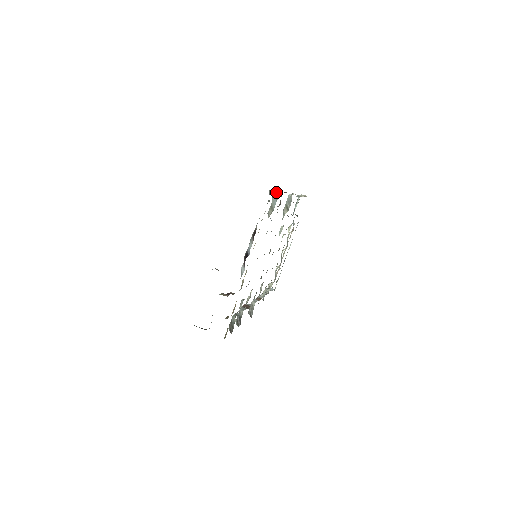
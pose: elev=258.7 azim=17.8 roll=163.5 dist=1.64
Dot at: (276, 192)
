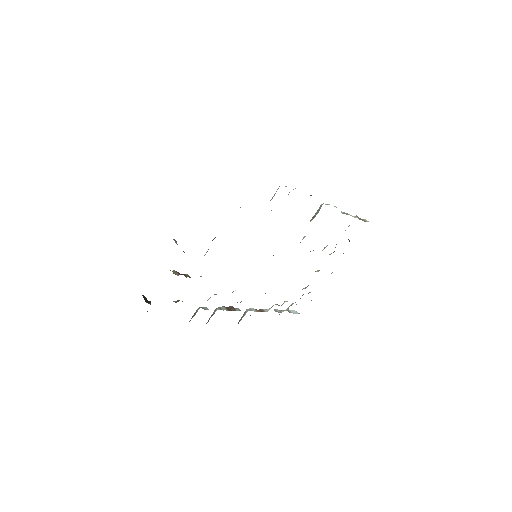
Dot at: (286, 186)
